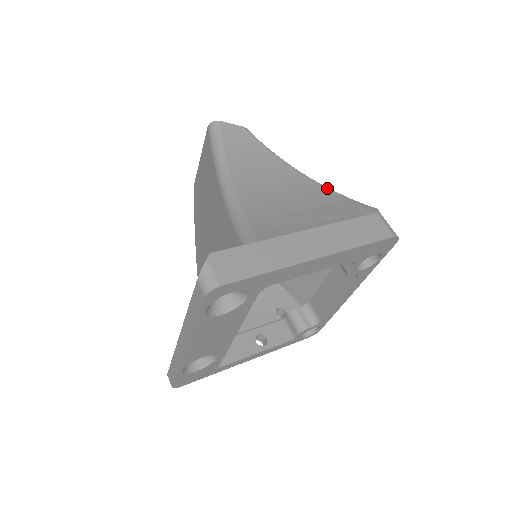
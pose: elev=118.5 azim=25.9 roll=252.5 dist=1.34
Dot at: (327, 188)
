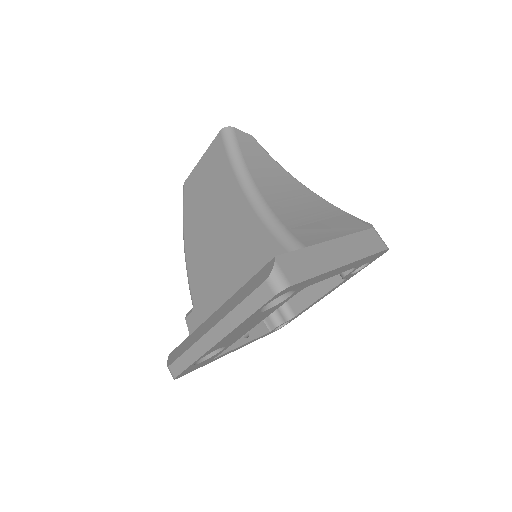
Dot at: (328, 202)
